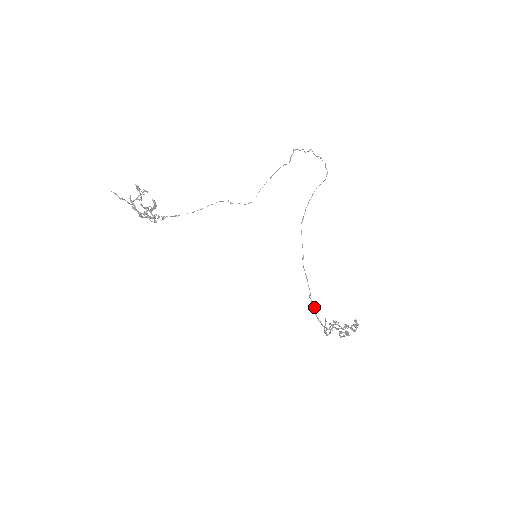
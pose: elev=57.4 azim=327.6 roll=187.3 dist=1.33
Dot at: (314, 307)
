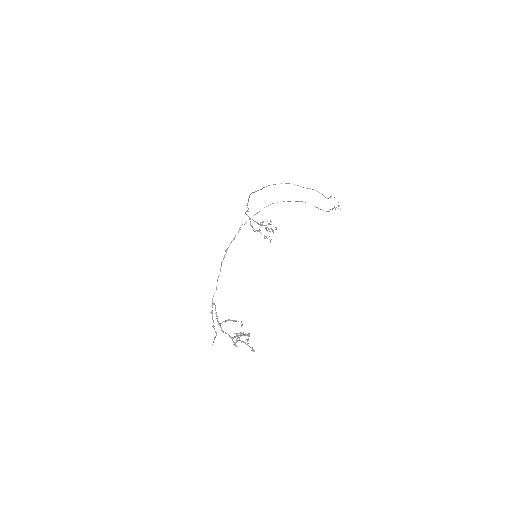
Dot at: occluded
